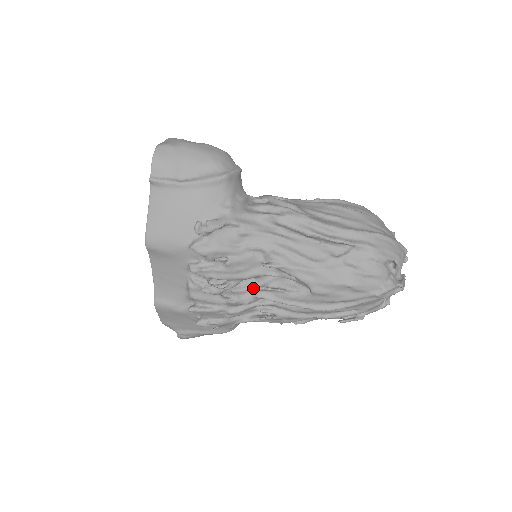
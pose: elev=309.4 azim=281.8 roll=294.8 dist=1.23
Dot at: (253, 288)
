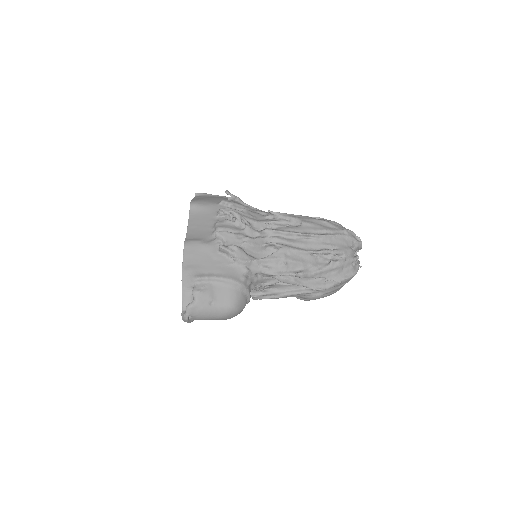
Dot at: occluded
